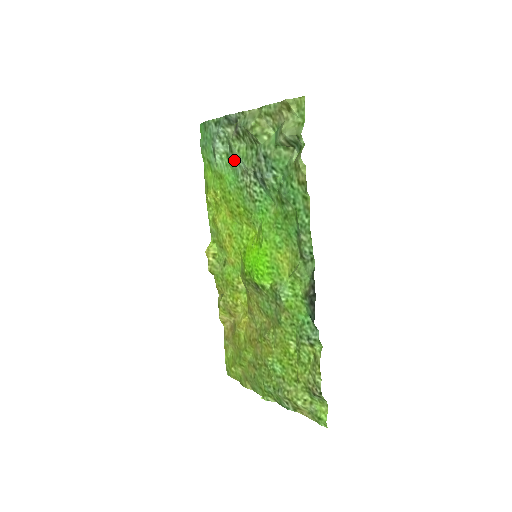
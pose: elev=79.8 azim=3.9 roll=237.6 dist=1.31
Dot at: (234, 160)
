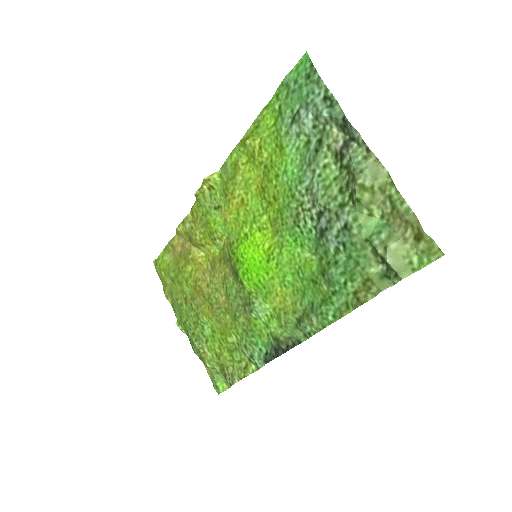
Dot at: (311, 163)
